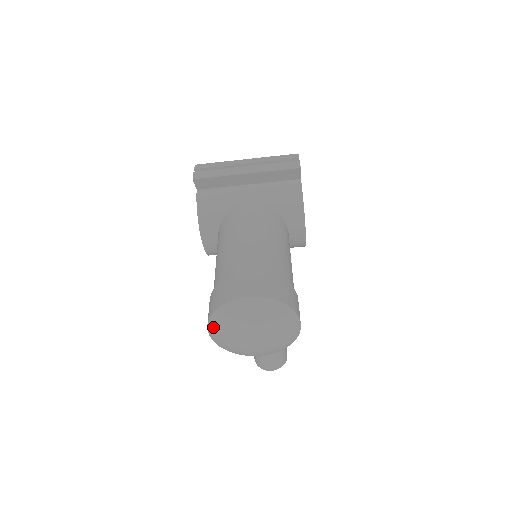
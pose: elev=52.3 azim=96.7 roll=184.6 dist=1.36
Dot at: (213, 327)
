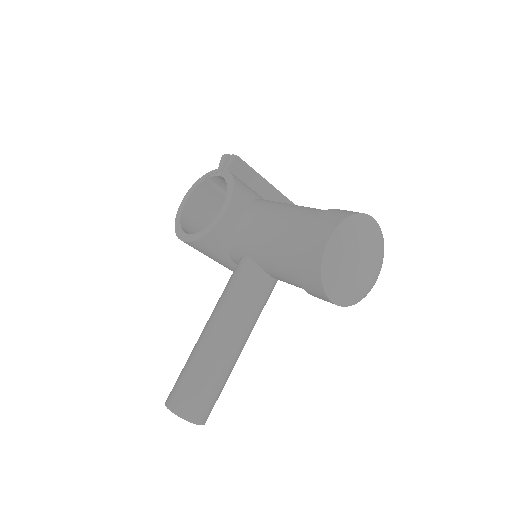
Dot at: (342, 232)
